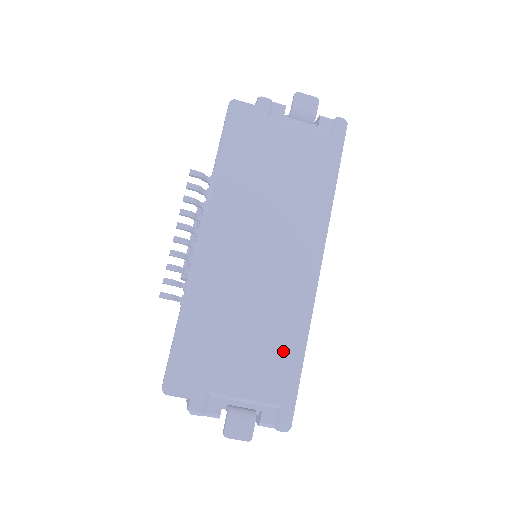
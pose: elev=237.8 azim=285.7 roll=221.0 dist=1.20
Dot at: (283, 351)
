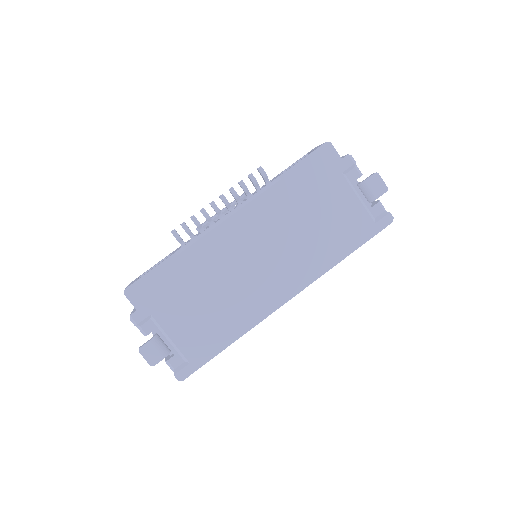
Dot at: (219, 331)
